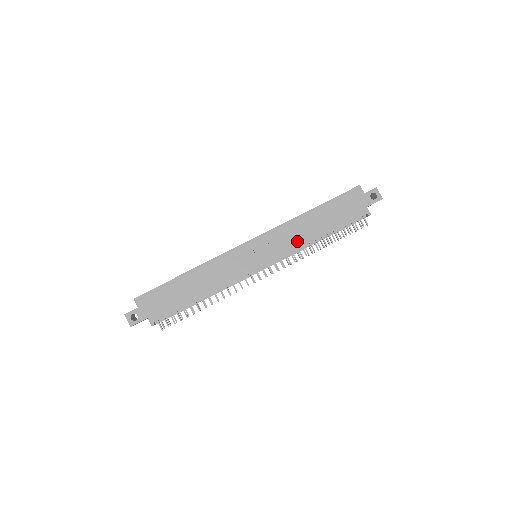
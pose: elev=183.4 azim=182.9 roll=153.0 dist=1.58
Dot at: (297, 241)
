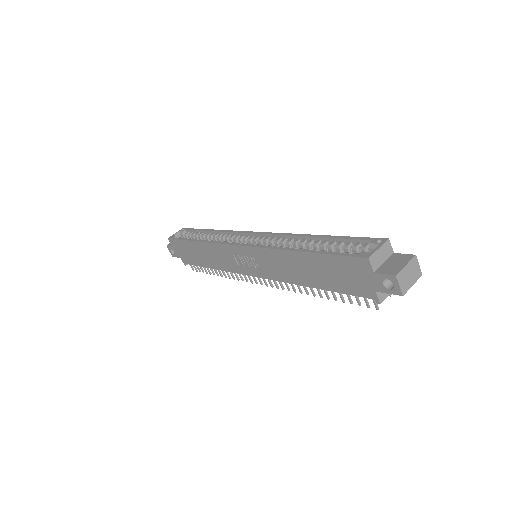
Dot at: (285, 275)
